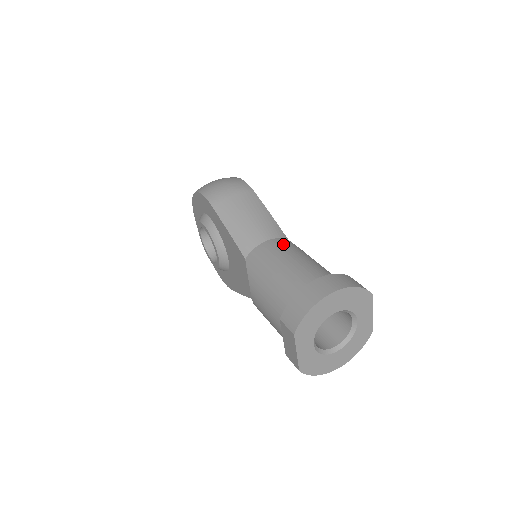
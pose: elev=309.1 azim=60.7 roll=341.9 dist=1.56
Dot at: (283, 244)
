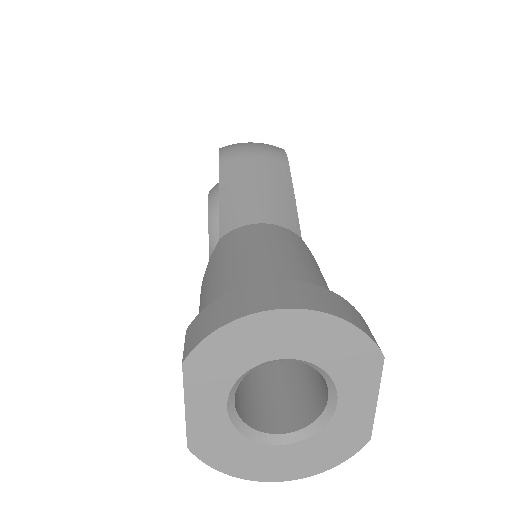
Dot at: (283, 234)
